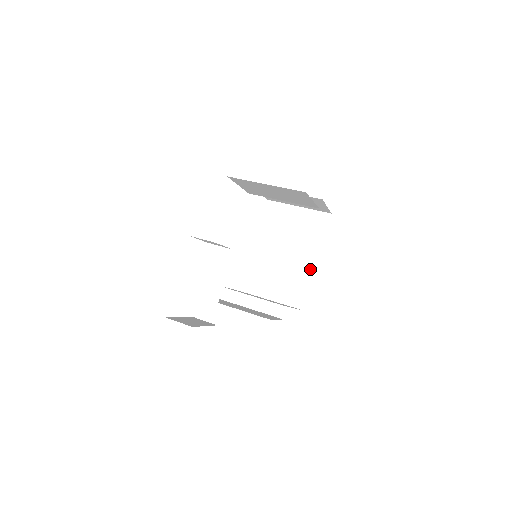
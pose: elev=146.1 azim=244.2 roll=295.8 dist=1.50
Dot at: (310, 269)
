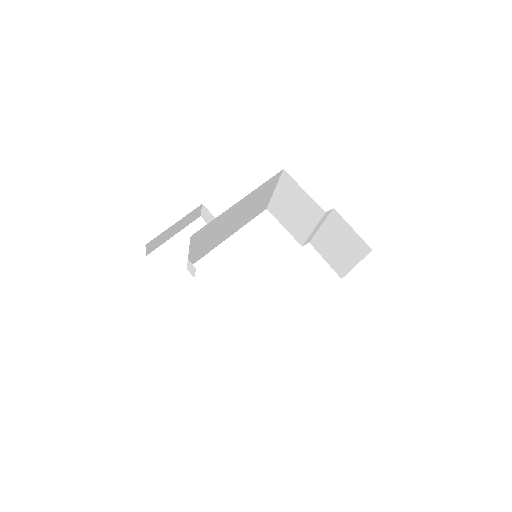
Dot at: occluded
